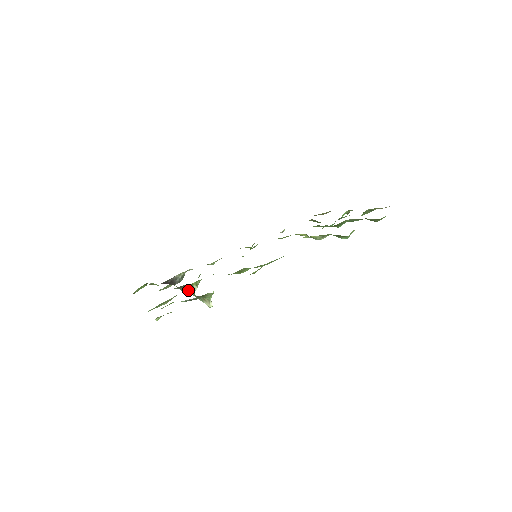
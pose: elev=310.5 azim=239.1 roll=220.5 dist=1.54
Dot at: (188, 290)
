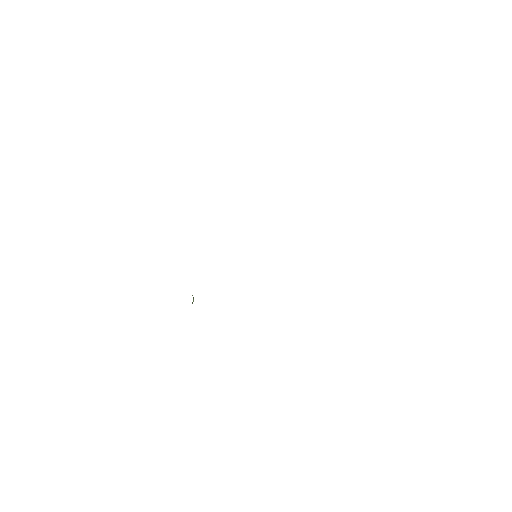
Dot at: occluded
